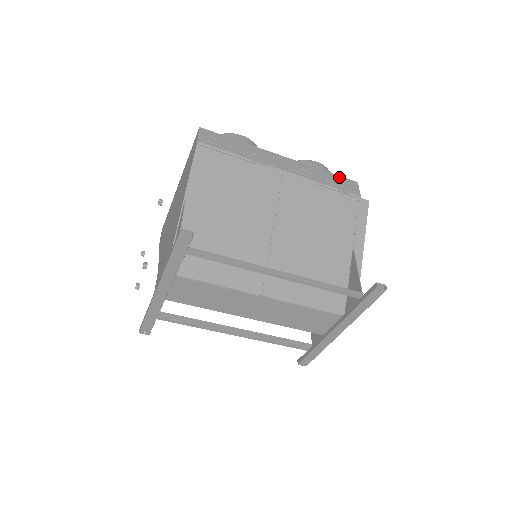
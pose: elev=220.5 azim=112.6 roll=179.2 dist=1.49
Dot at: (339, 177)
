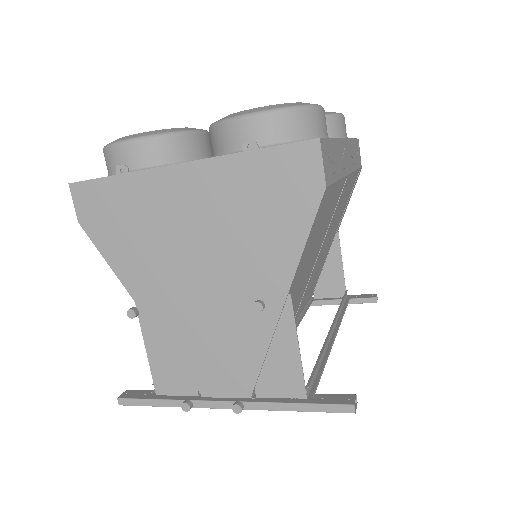
Dot at: (356, 142)
